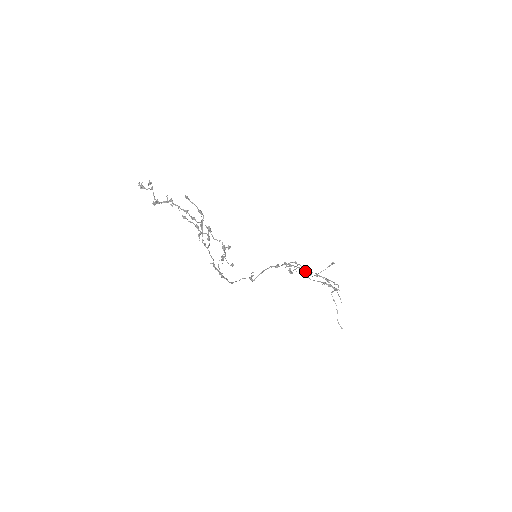
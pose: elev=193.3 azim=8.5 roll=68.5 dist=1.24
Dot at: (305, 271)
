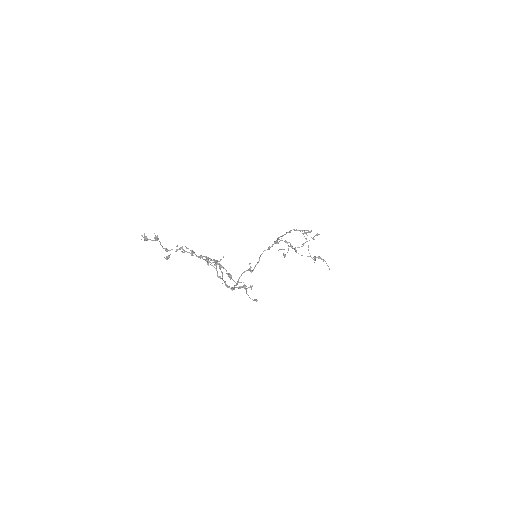
Dot at: (295, 248)
